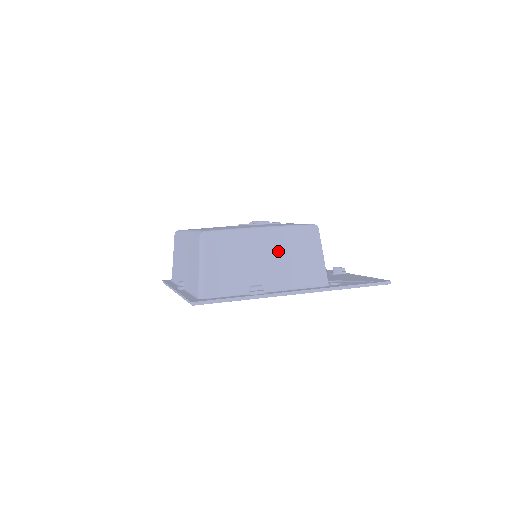
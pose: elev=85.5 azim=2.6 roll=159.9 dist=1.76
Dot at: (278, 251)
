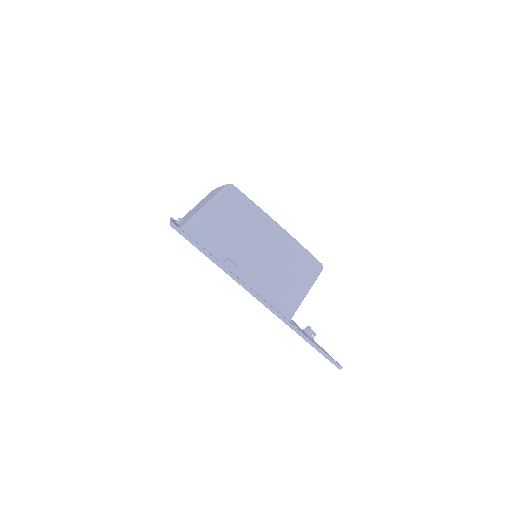
Dot at: (274, 254)
